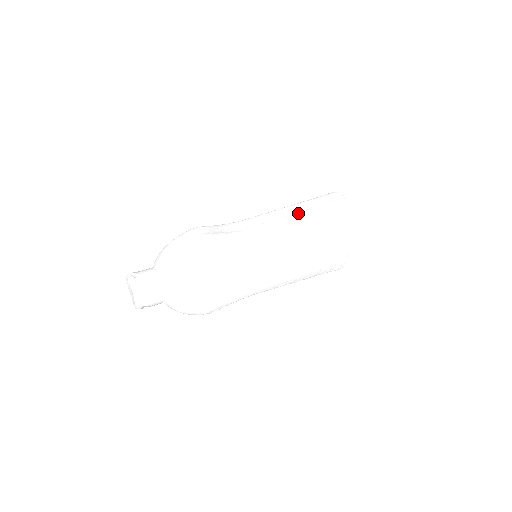
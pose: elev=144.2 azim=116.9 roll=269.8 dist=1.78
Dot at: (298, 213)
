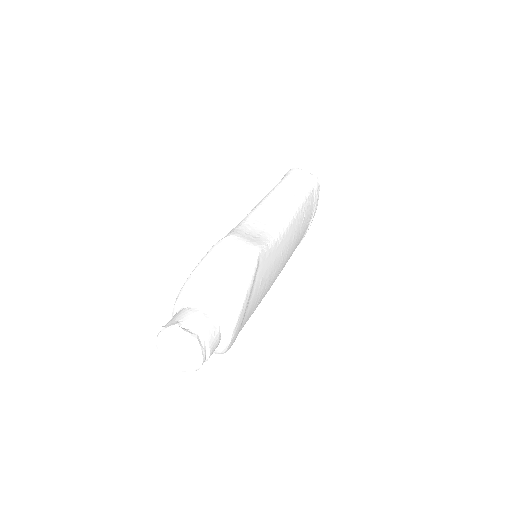
Dot at: (293, 198)
